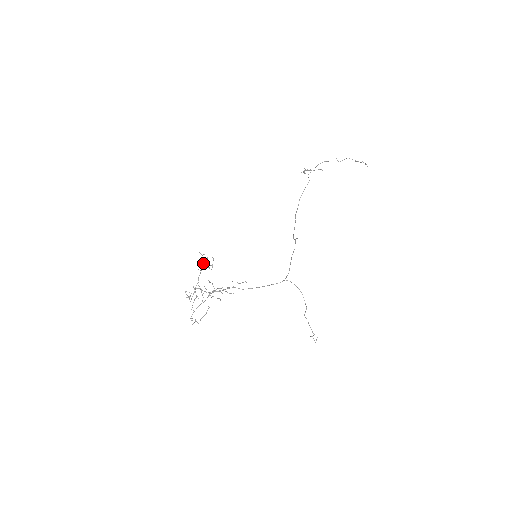
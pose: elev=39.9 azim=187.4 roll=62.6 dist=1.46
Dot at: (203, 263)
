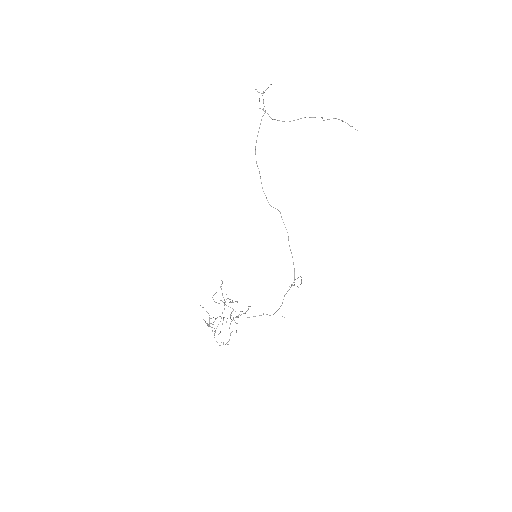
Dot at: occluded
